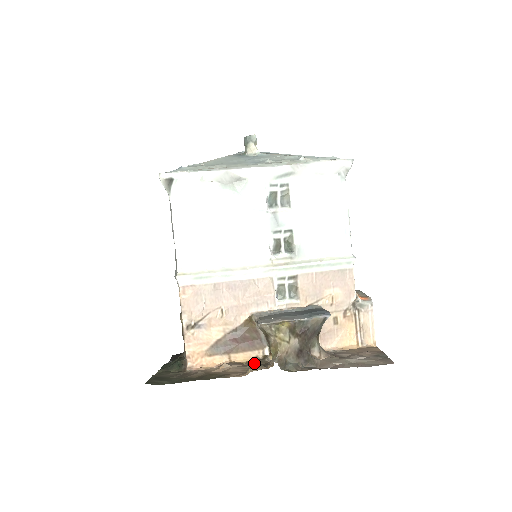
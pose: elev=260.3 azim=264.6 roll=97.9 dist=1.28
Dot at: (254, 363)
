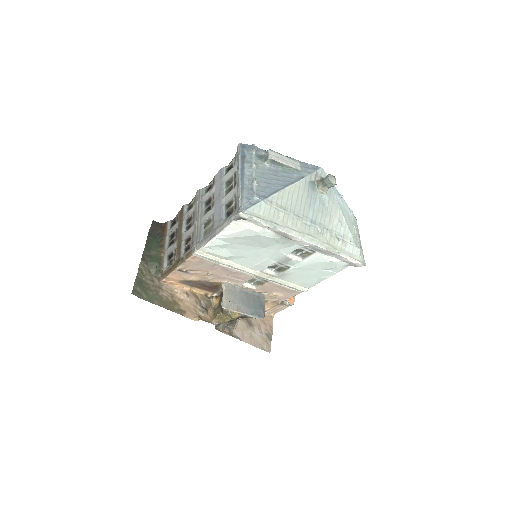
Dot at: (203, 300)
